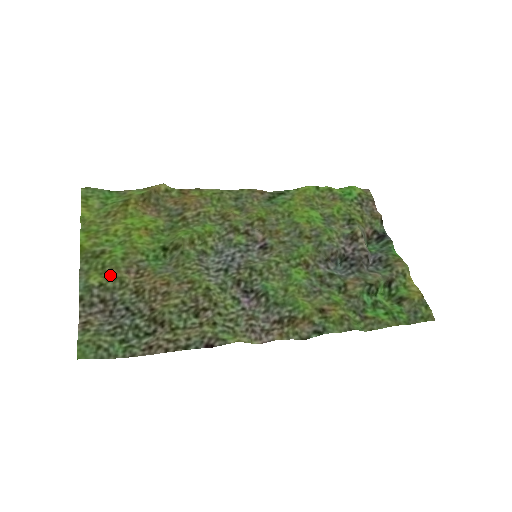
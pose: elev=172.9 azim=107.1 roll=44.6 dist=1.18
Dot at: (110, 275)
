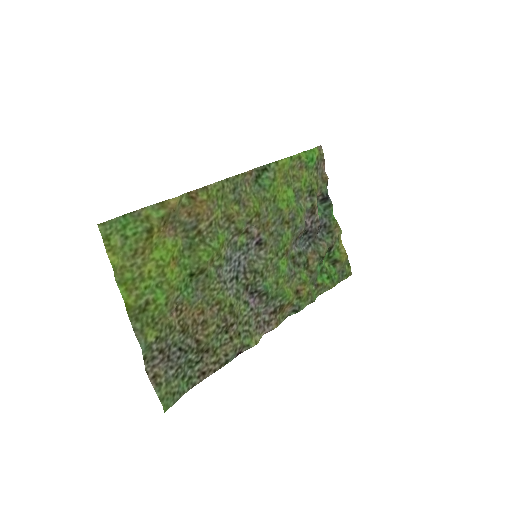
Dot at: (161, 326)
